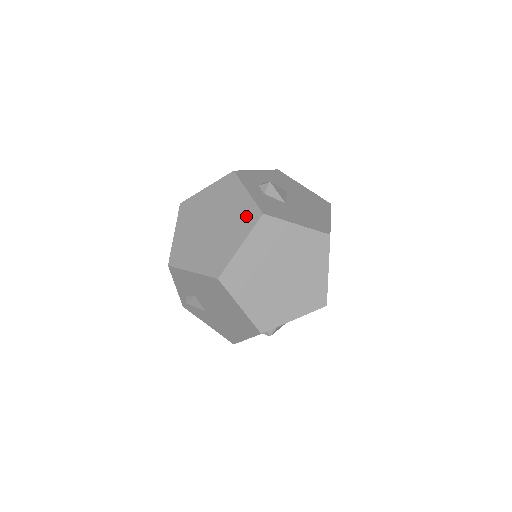
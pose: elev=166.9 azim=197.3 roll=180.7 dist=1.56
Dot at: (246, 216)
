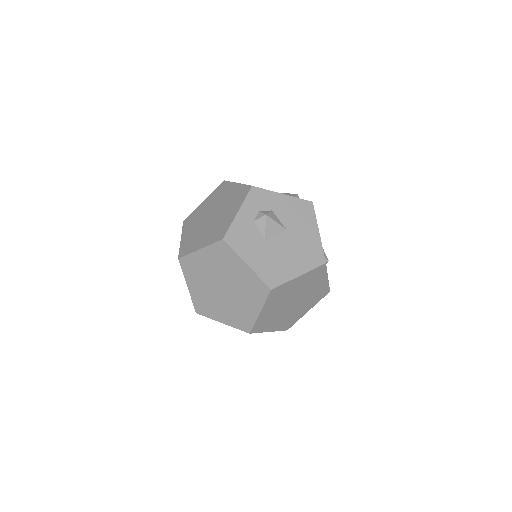
Dot at: (220, 230)
